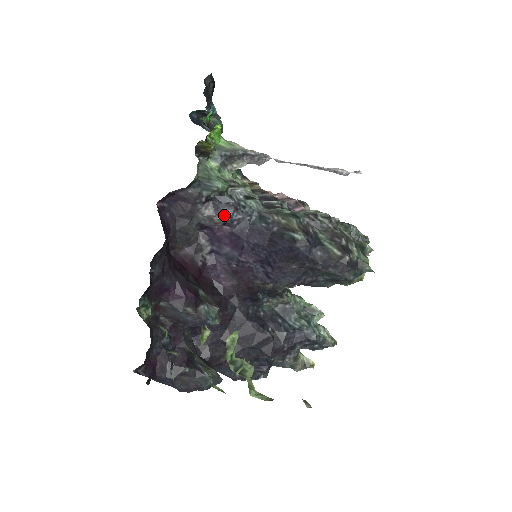
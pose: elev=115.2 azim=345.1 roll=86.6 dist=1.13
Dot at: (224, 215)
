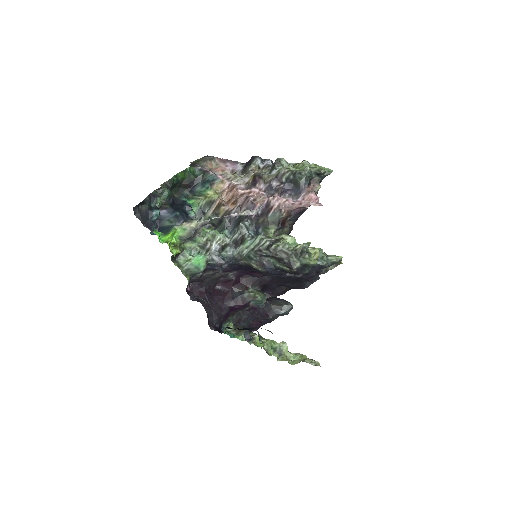
Dot at: (219, 270)
